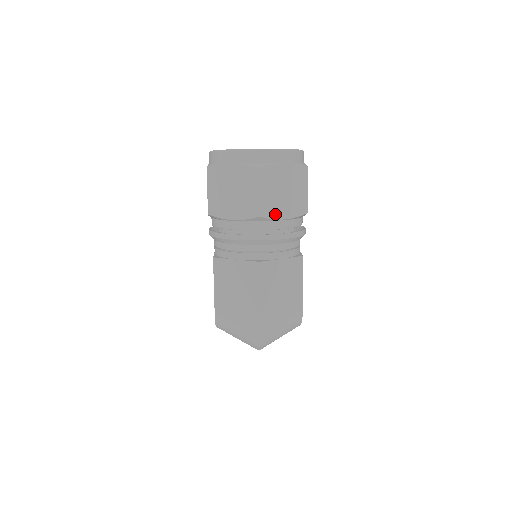
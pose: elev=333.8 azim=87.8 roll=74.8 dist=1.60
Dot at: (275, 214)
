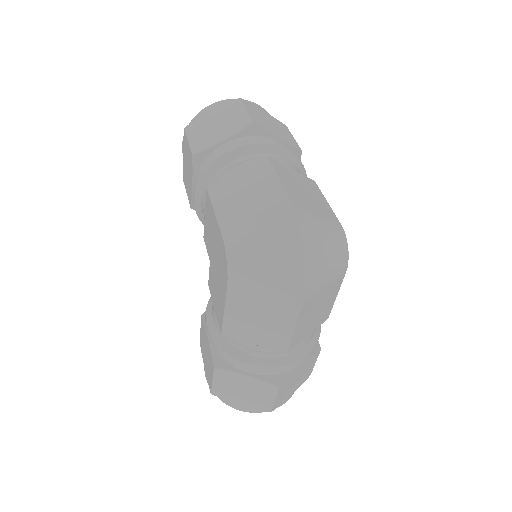
Dot at: (269, 131)
